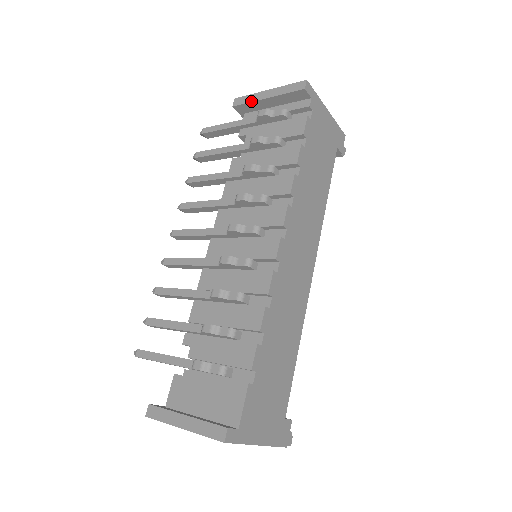
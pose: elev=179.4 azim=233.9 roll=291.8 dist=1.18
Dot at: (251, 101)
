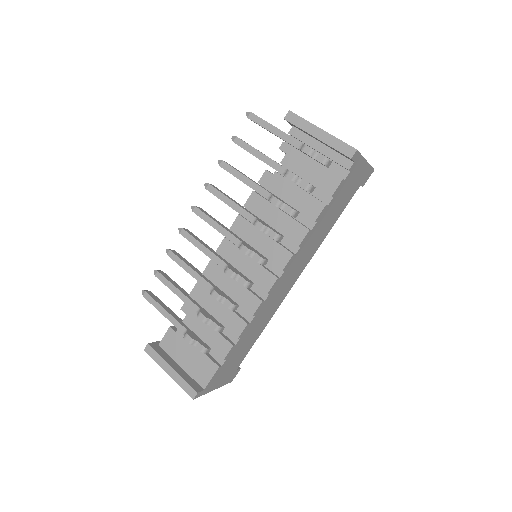
Dot at: (302, 129)
